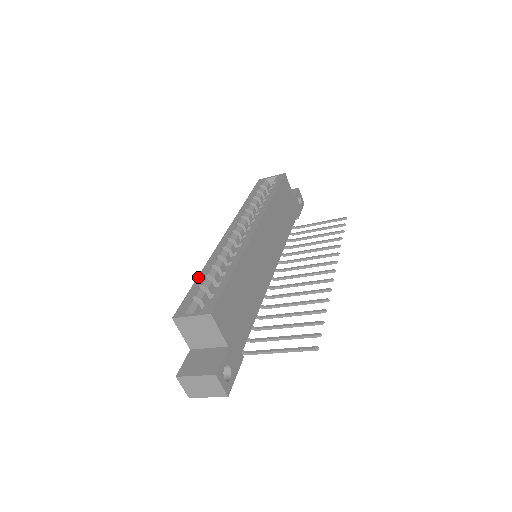
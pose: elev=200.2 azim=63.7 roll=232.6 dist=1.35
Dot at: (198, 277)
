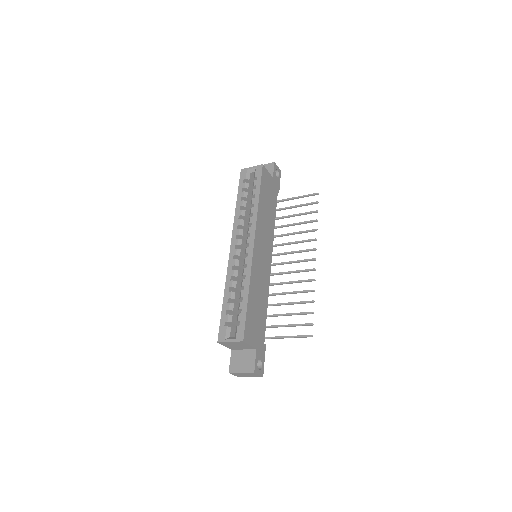
Dot at: (223, 300)
